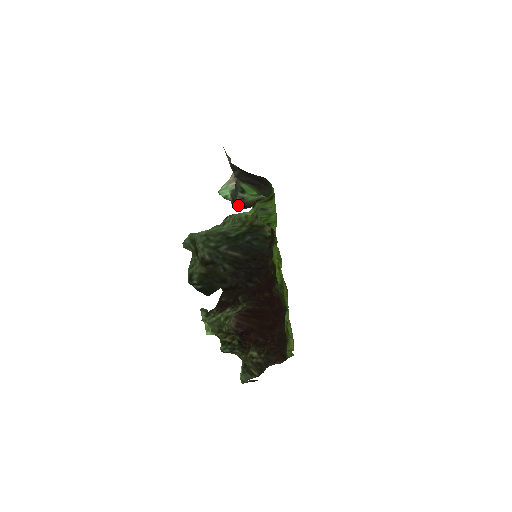
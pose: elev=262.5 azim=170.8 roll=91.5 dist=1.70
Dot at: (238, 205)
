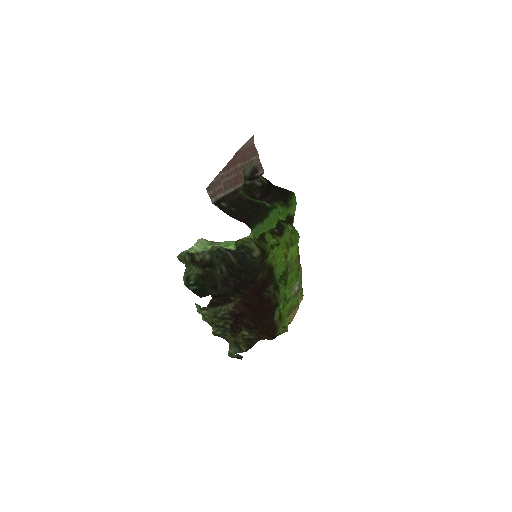
Dot at: occluded
